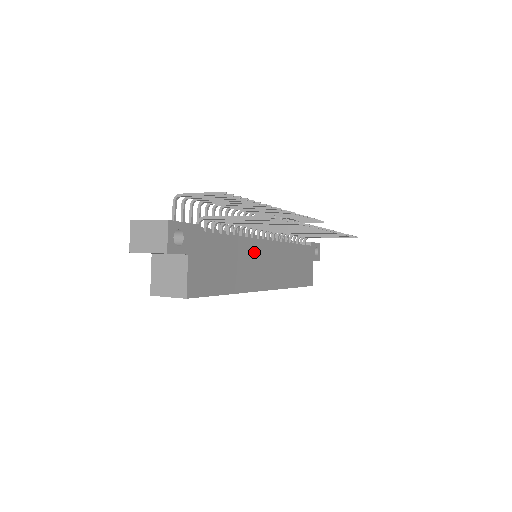
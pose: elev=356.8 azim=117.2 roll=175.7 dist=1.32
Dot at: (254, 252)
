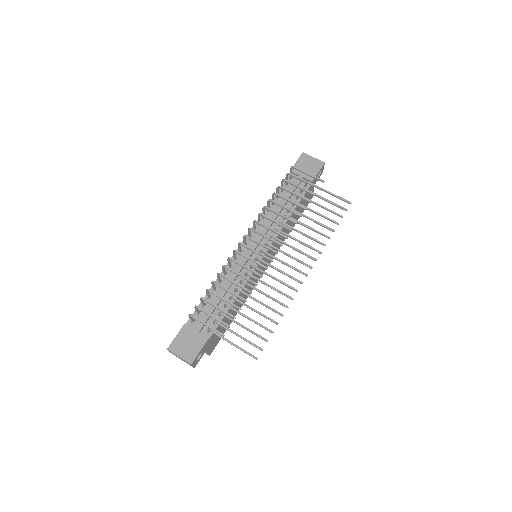
Dot at: (252, 278)
